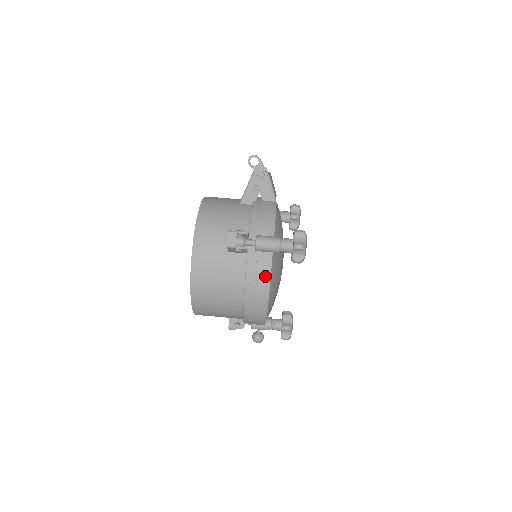
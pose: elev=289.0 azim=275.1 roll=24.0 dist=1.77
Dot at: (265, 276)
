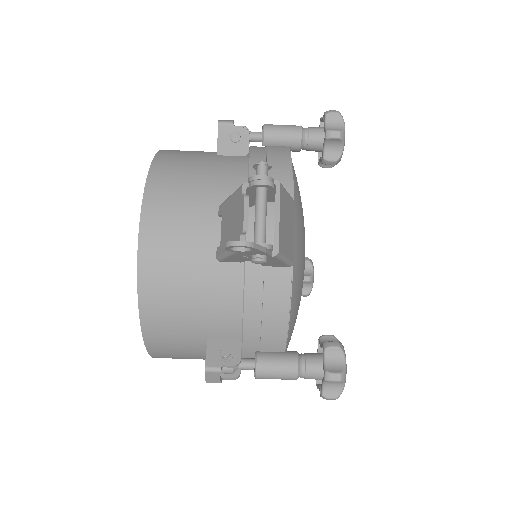
Dot at: occluded
